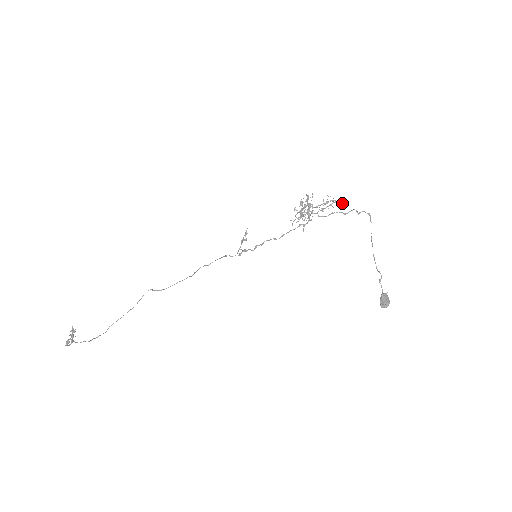
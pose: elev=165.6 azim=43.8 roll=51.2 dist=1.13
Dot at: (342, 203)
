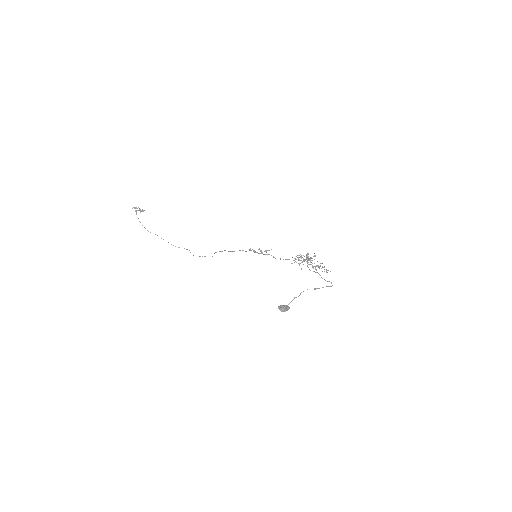
Dot at: (326, 272)
